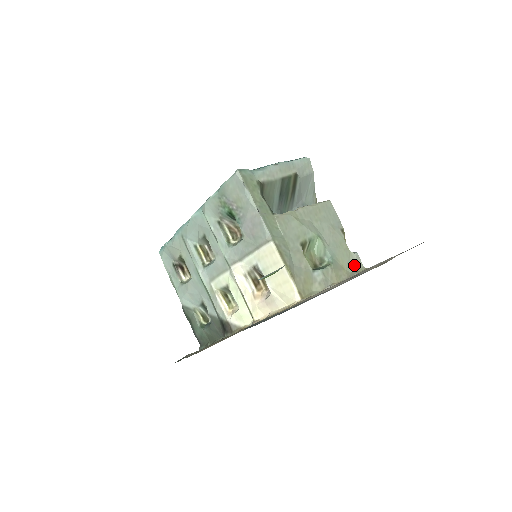
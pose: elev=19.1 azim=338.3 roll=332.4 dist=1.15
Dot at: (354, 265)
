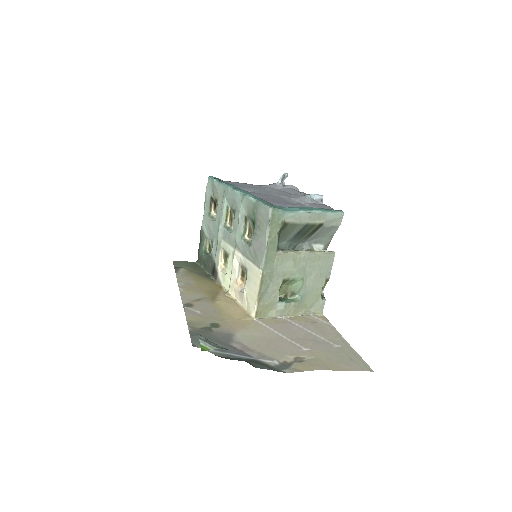
Dot at: (316, 307)
